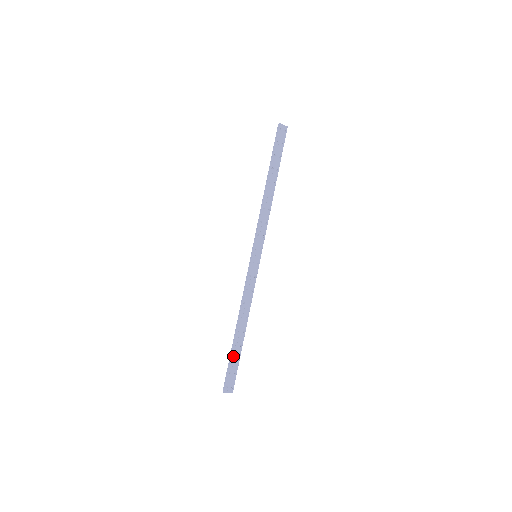
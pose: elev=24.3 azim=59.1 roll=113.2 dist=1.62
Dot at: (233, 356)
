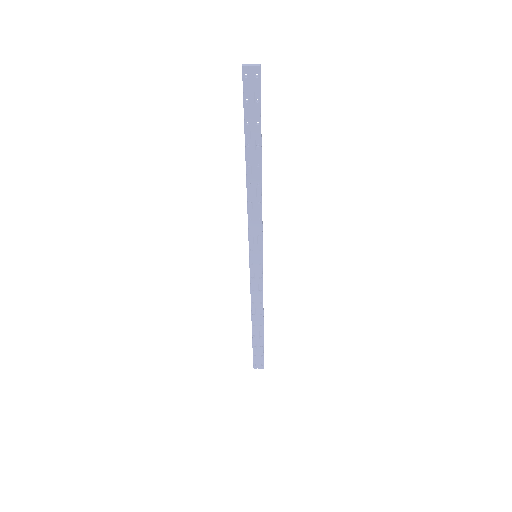
Dot at: (255, 344)
